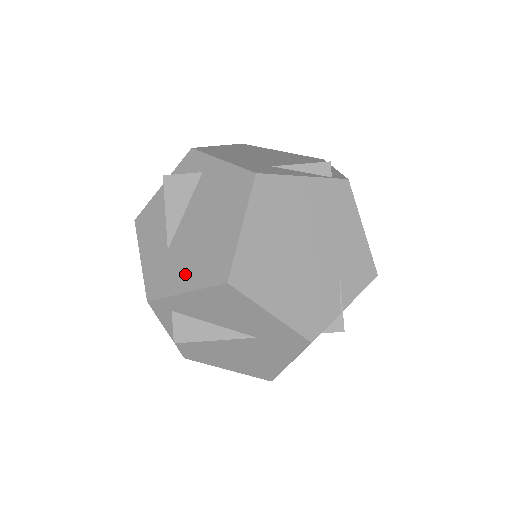
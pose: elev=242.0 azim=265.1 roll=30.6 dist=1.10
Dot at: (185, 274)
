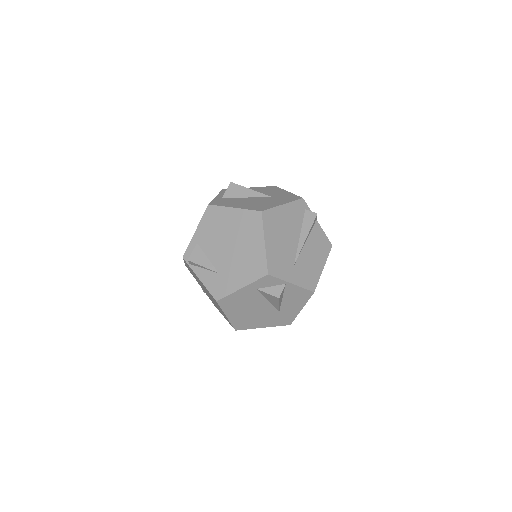
Dot at: occluded
